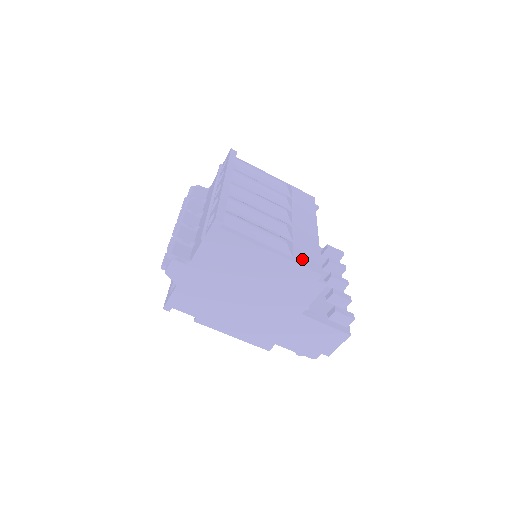
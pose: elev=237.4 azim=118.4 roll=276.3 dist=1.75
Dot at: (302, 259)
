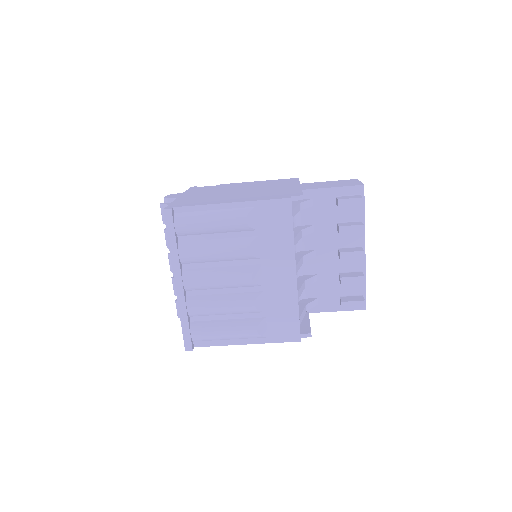
Dot at: (278, 334)
